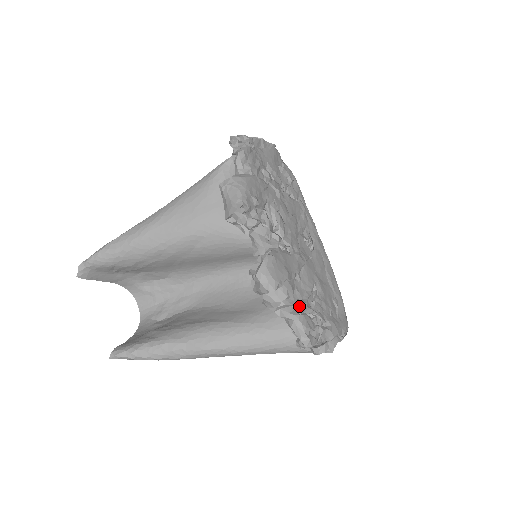
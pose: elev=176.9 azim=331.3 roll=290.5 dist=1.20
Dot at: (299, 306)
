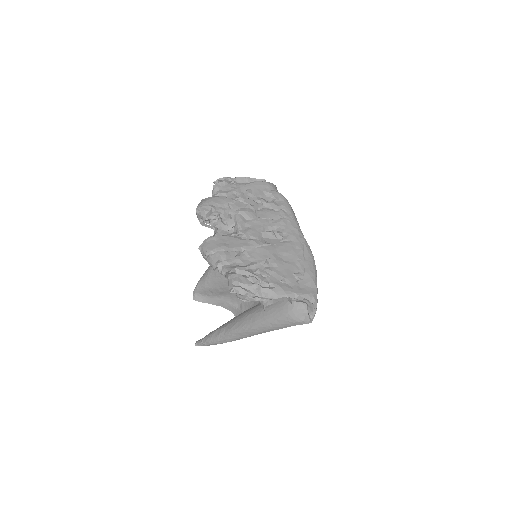
Dot at: (235, 268)
